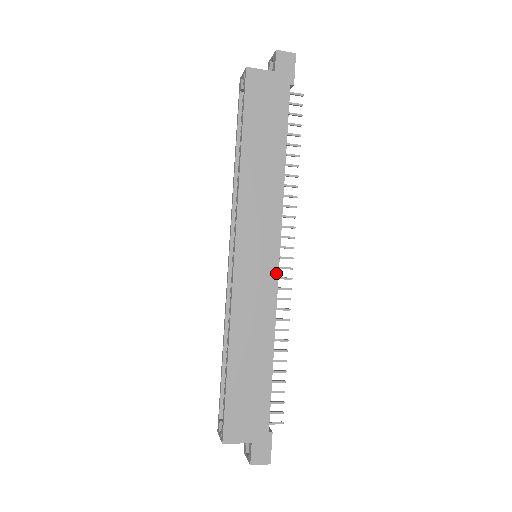
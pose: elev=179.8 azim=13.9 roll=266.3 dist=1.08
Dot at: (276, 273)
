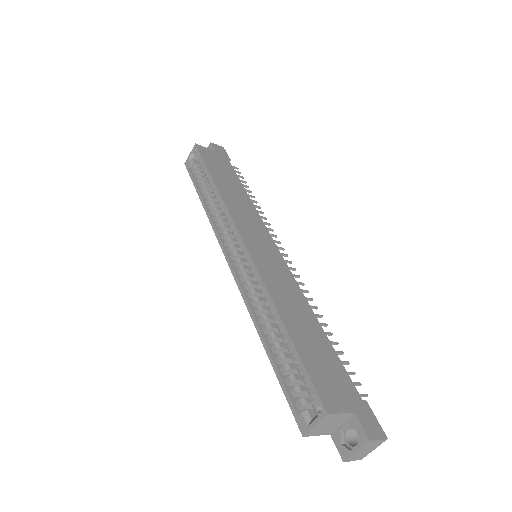
Dot at: (283, 260)
